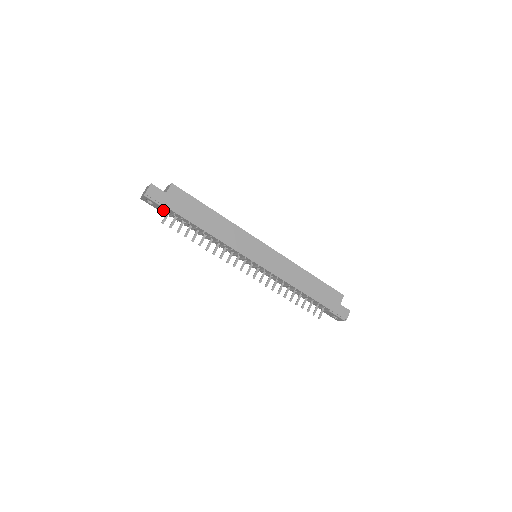
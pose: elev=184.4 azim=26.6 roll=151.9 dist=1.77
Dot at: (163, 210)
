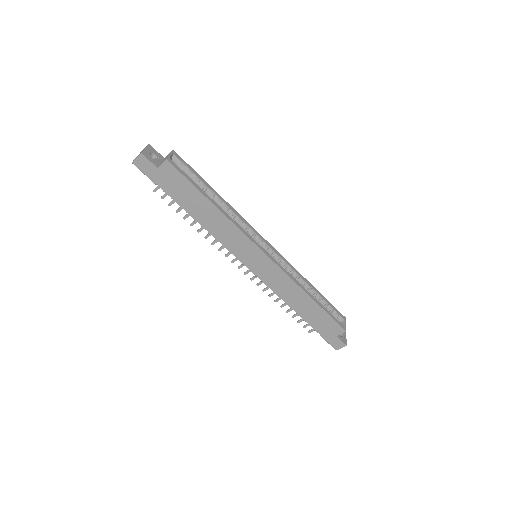
Dot at: occluded
